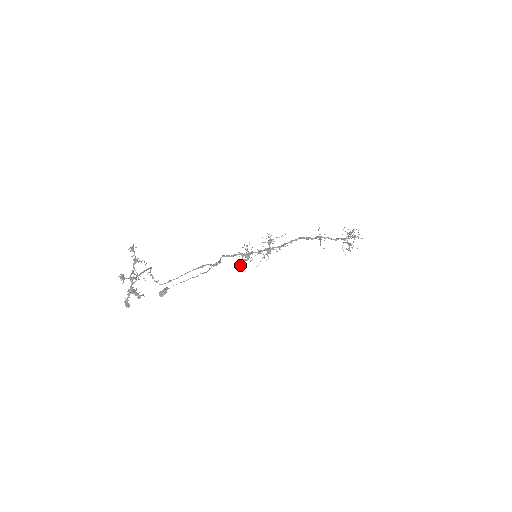
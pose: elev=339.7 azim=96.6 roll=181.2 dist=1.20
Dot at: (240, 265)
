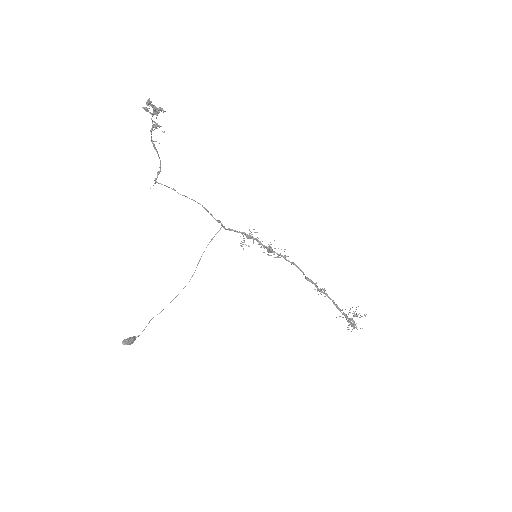
Dot at: (240, 245)
